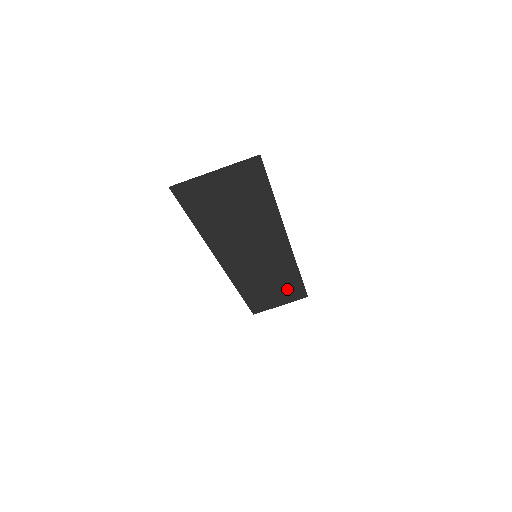
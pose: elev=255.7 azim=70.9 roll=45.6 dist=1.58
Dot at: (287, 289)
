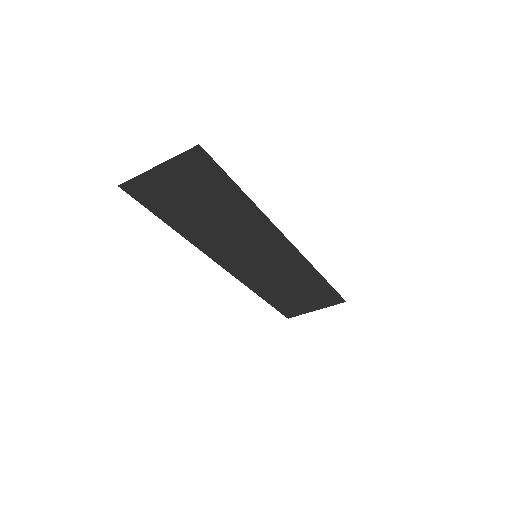
Dot at: (315, 292)
